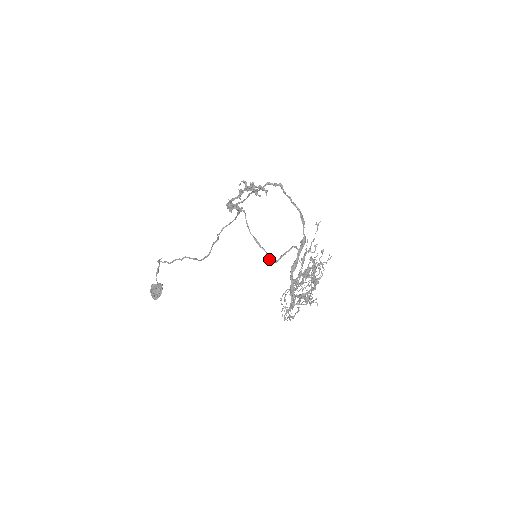
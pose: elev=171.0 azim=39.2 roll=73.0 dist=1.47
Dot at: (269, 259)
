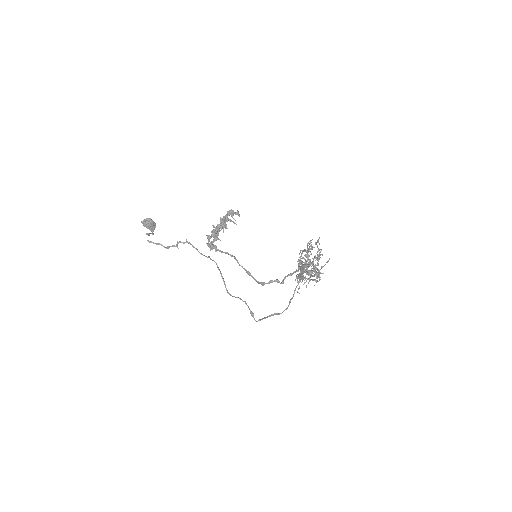
Dot at: occluded
